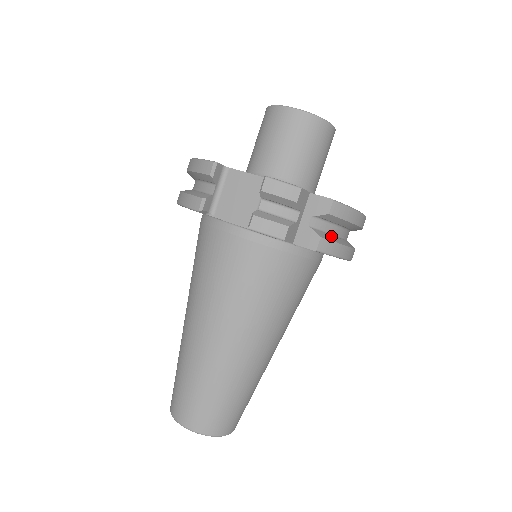
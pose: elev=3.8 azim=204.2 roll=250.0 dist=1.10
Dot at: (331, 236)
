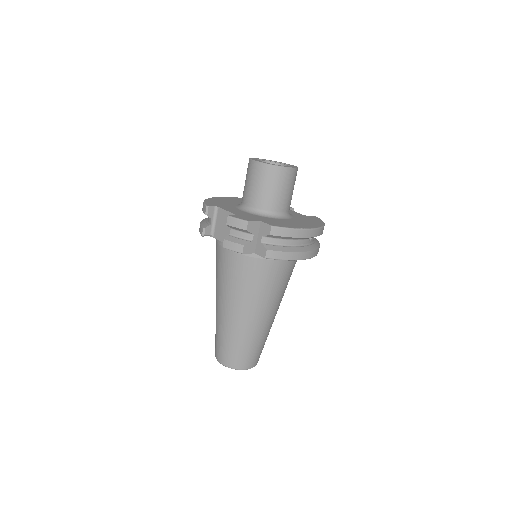
Dot at: (279, 247)
